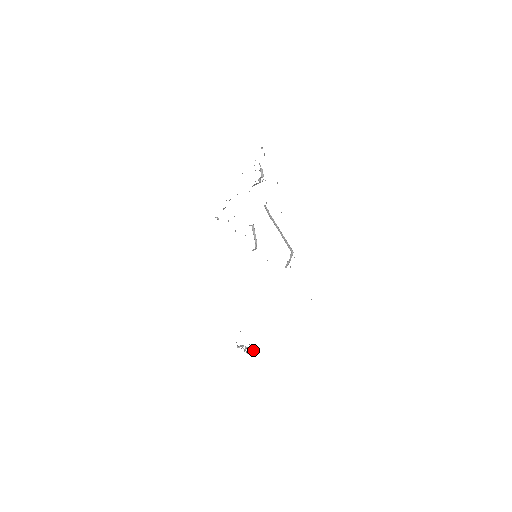
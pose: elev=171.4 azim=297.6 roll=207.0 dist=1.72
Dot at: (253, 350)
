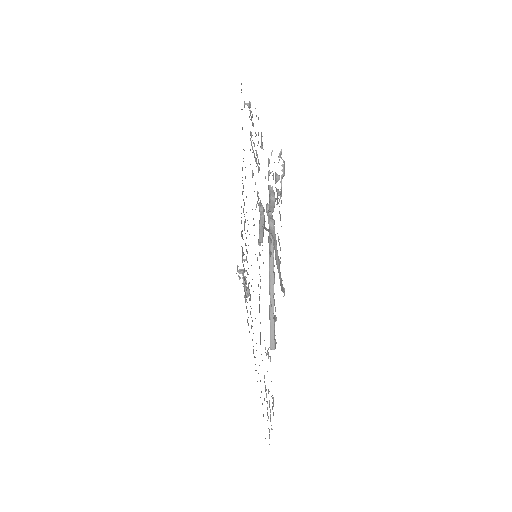
Dot at: (247, 296)
